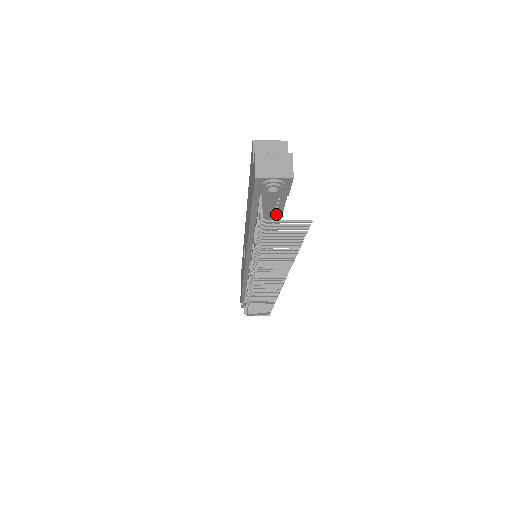
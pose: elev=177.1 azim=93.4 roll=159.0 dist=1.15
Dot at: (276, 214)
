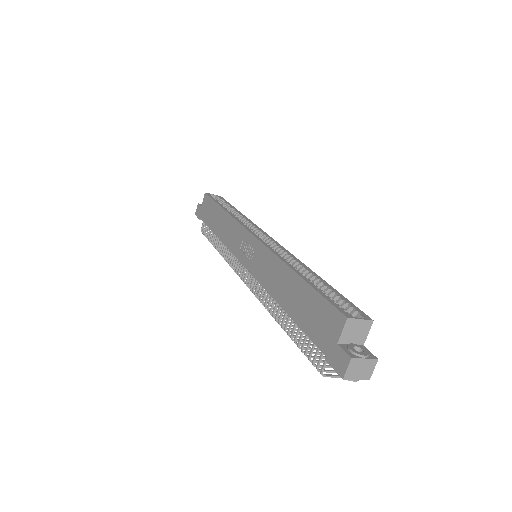
Dot at: occluded
